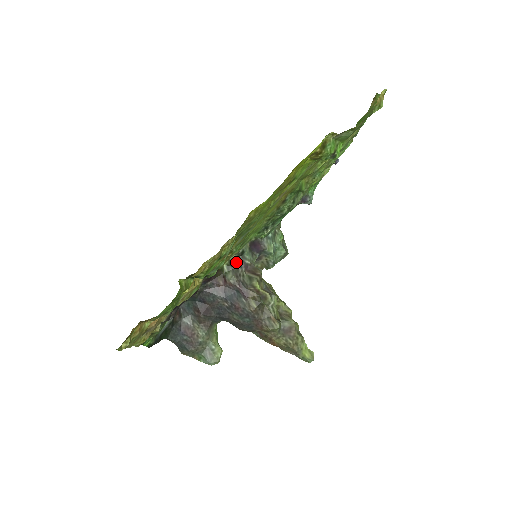
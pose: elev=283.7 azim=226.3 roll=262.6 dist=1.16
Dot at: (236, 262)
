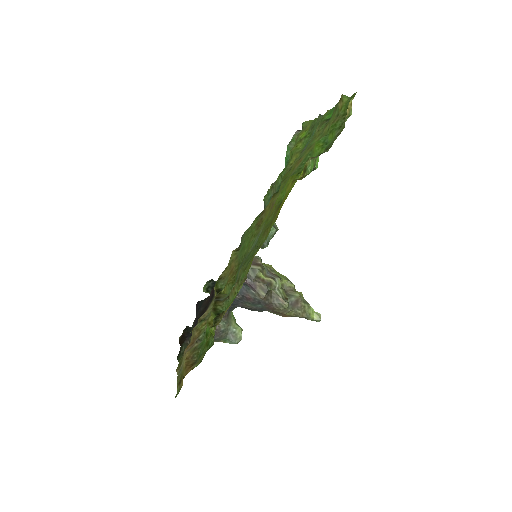
Dot at: occluded
